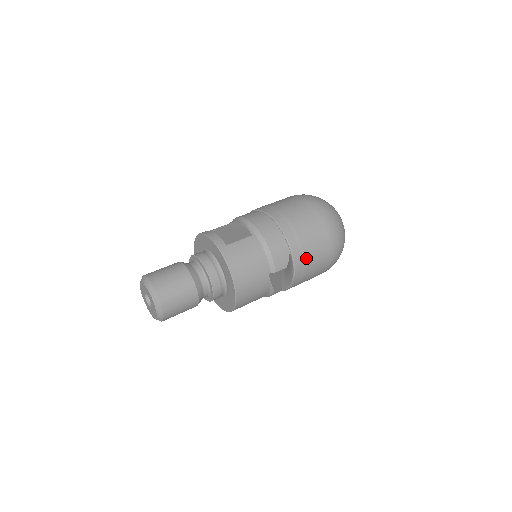
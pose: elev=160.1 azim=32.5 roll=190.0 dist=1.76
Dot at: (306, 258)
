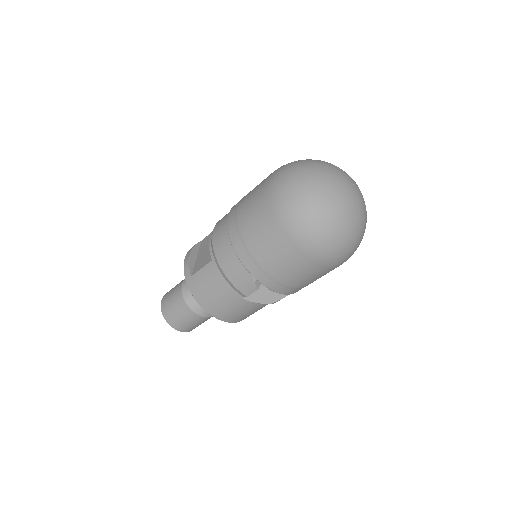
Dot at: (276, 276)
